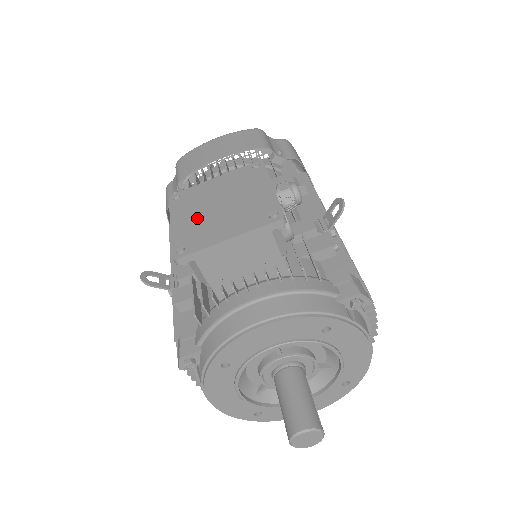
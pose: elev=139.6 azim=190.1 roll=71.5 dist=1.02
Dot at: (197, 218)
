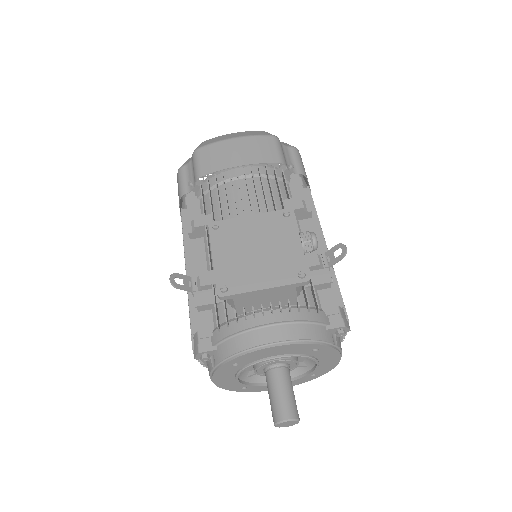
Dot at: (236, 258)
